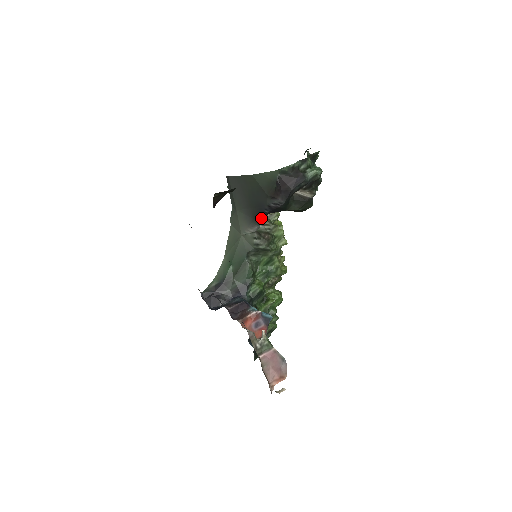
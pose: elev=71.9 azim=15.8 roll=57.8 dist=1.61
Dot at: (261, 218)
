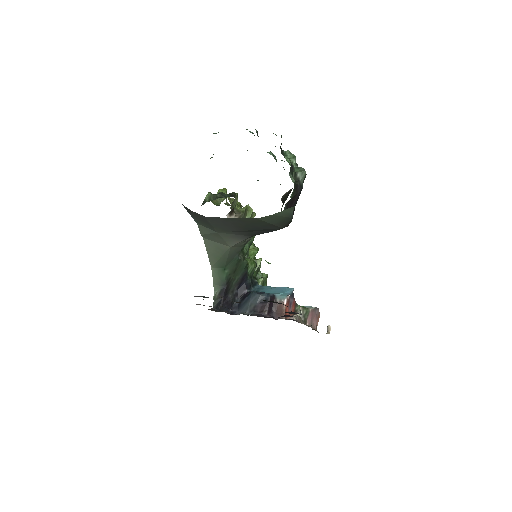
Dot at: occluded
